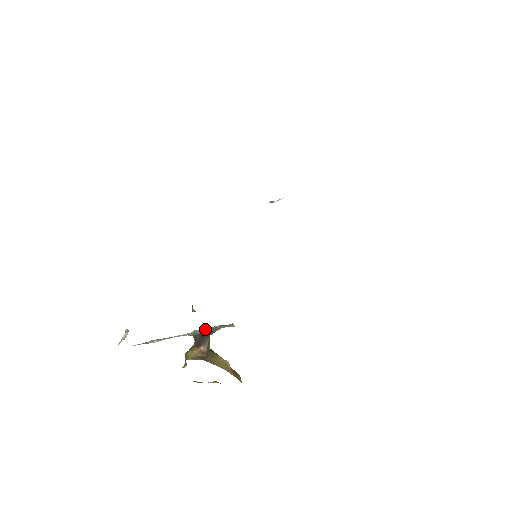
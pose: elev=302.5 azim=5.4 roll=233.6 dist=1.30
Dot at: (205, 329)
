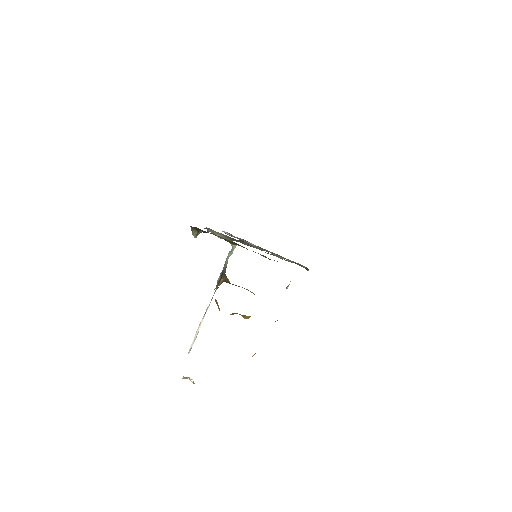
Dot at: (221, 272)
